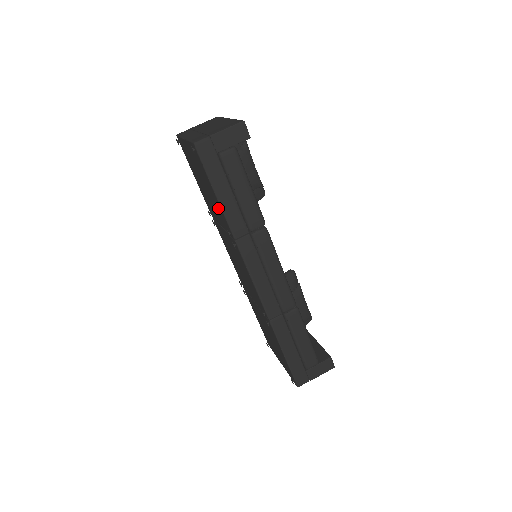
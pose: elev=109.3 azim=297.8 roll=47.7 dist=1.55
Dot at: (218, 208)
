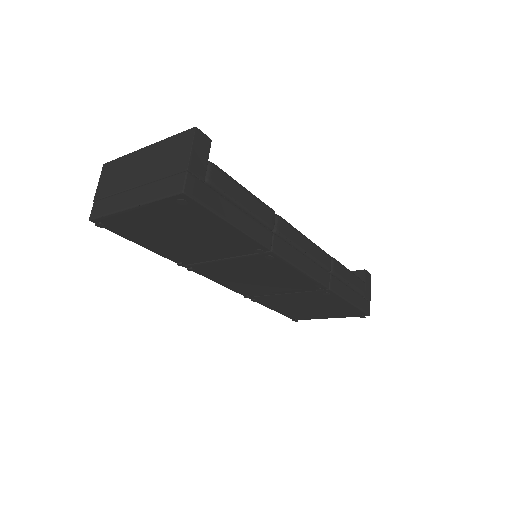
Dot at: (230, 239)
